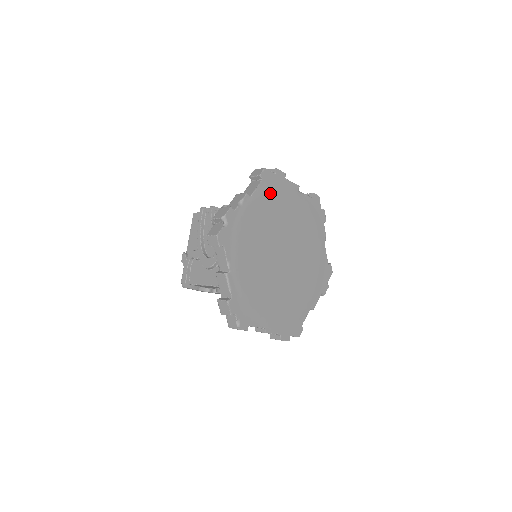
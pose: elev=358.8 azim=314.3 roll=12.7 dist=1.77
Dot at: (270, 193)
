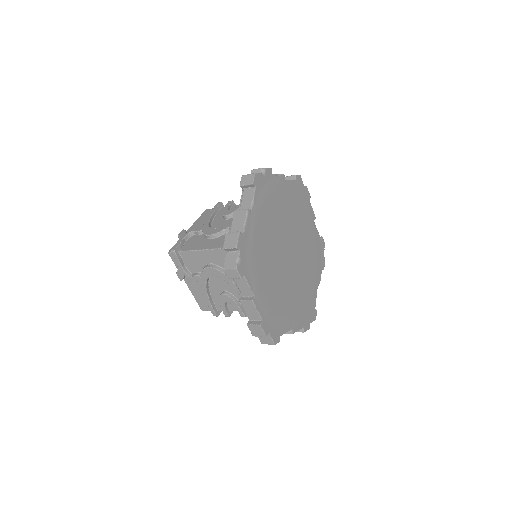
Dot at: (297, 196)
